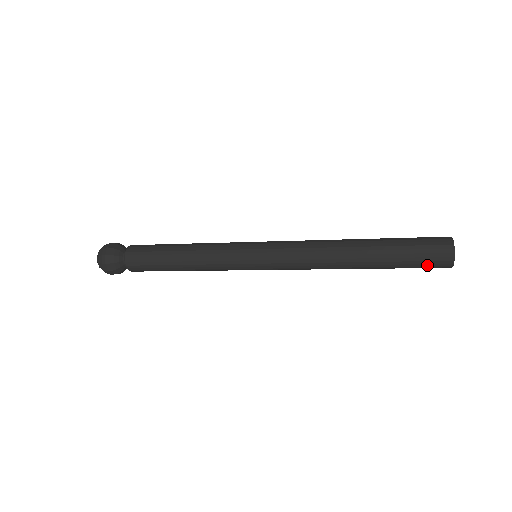
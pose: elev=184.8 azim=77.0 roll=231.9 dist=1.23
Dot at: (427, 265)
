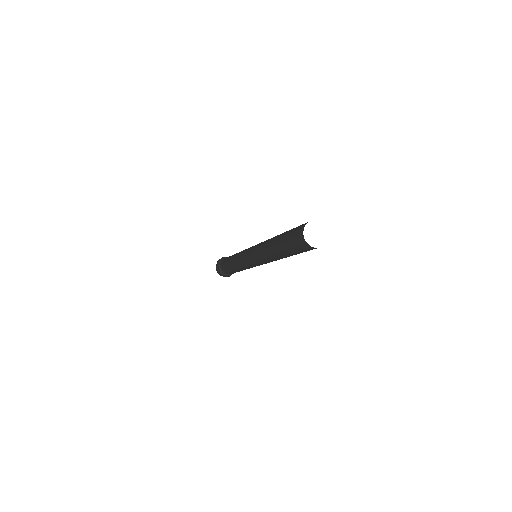
Dot at: (296, 243)
